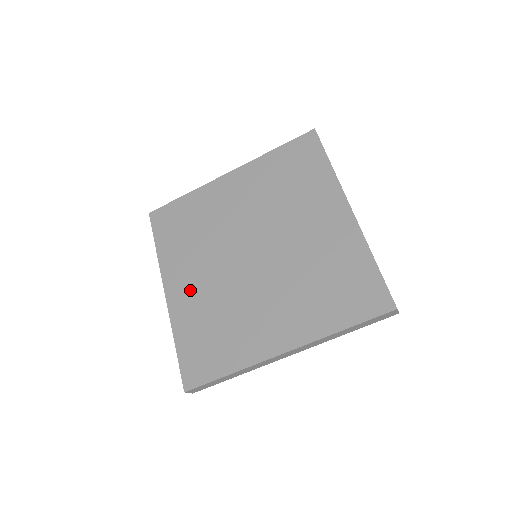
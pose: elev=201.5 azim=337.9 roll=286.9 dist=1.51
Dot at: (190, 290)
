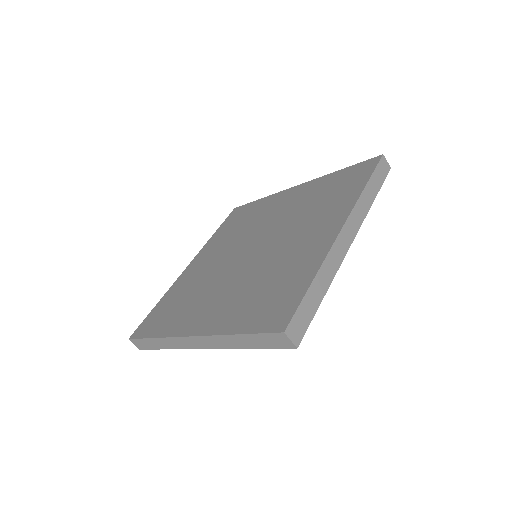
Dot at: (215, 308)
